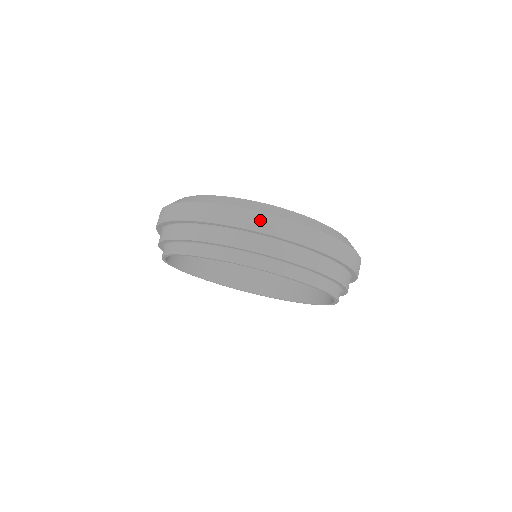
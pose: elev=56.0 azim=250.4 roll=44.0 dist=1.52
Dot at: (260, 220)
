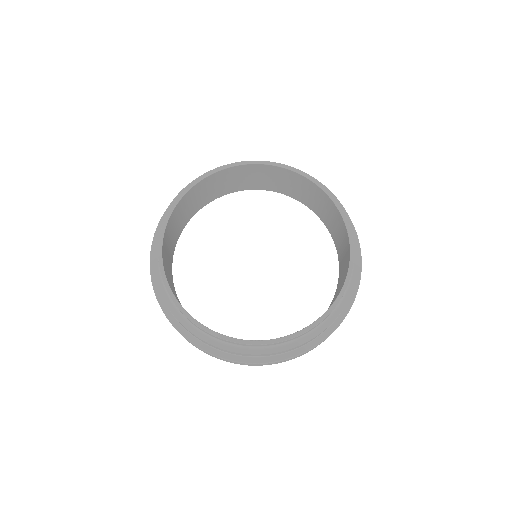
Dot at: occluded
